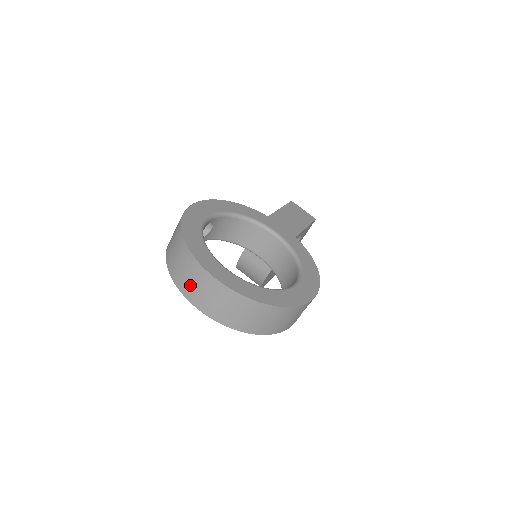
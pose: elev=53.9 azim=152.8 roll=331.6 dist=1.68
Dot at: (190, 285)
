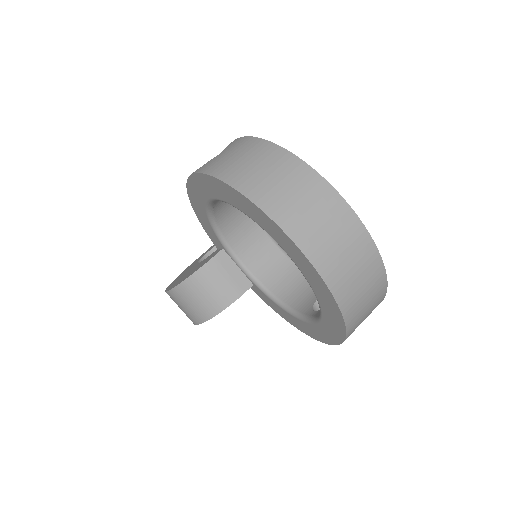
Dot at: (304, 216)
